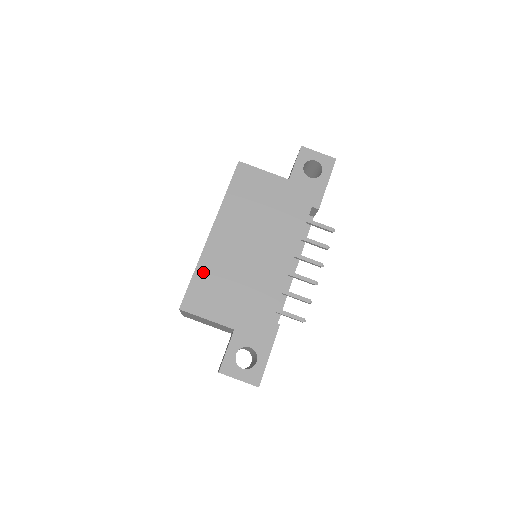
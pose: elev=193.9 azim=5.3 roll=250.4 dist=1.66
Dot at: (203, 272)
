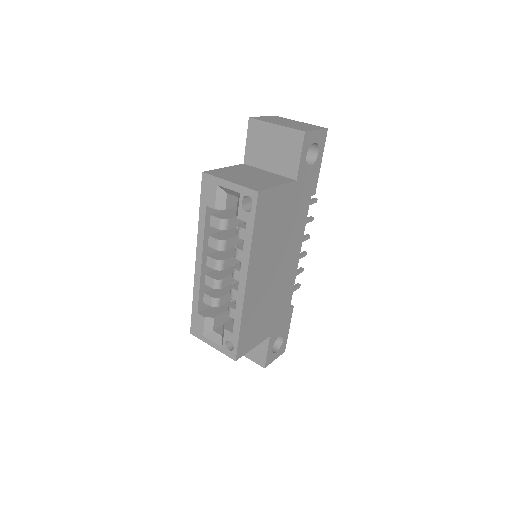
Dot at: (246, 321)
